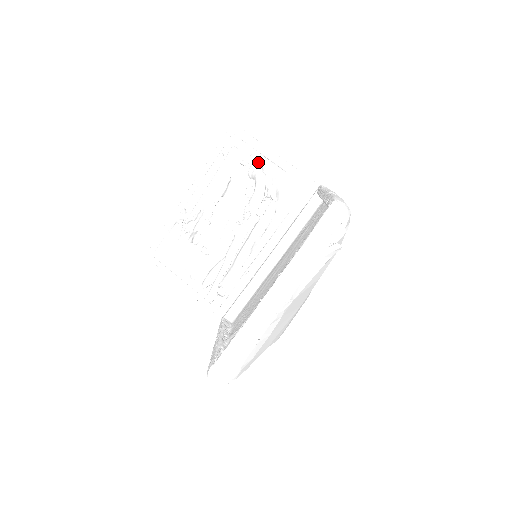
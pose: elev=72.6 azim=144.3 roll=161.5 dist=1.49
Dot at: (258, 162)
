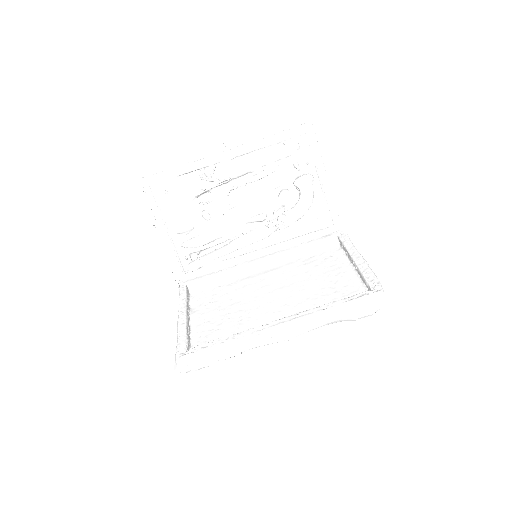
Dot at: (312, 178)
